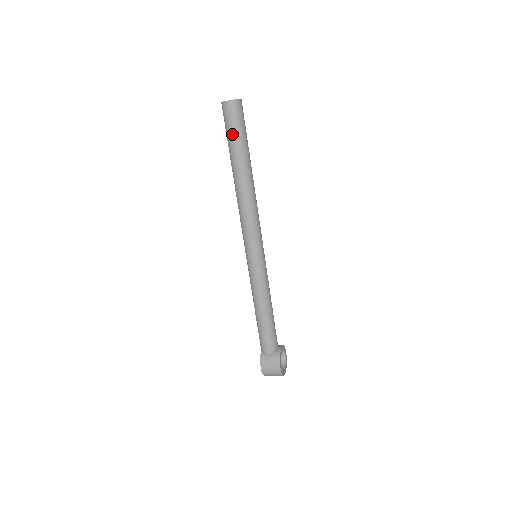
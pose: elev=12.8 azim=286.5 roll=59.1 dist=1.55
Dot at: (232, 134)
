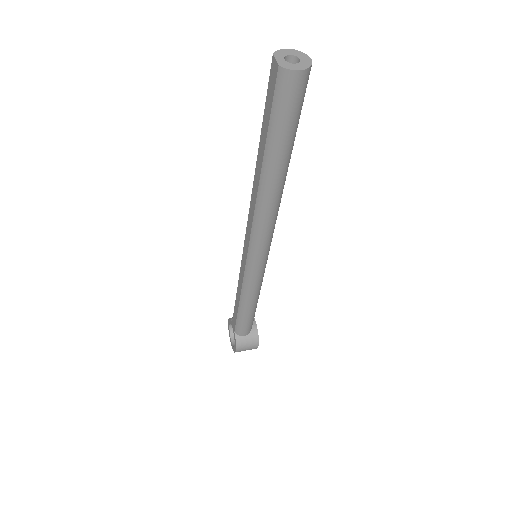
Dot at: (285, 124)
